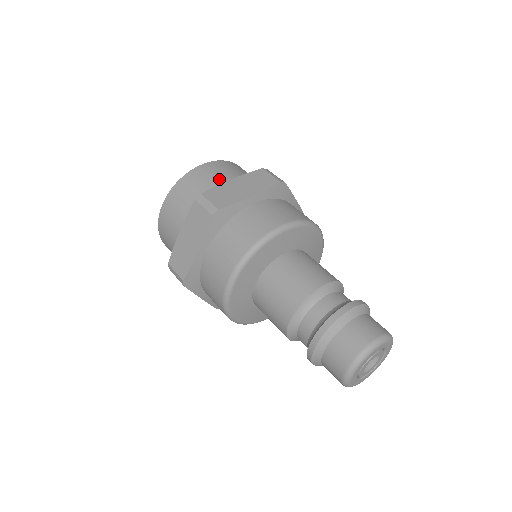
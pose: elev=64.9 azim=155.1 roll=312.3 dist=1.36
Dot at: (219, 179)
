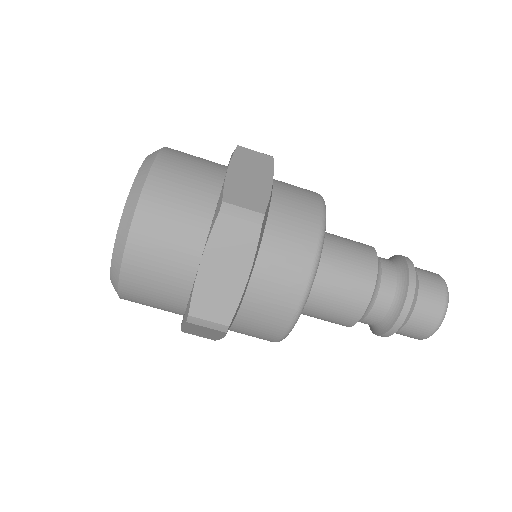
Dot at: (200, 174)
